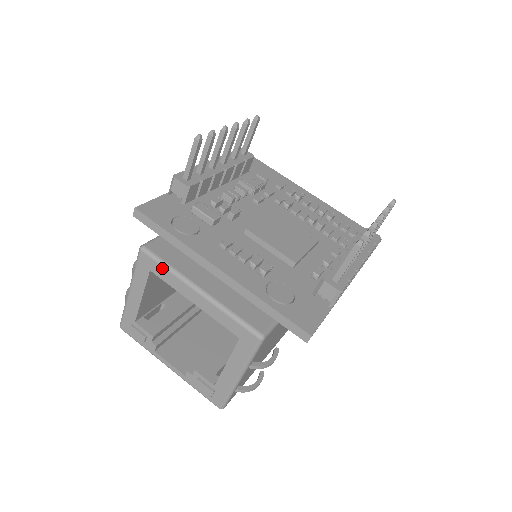
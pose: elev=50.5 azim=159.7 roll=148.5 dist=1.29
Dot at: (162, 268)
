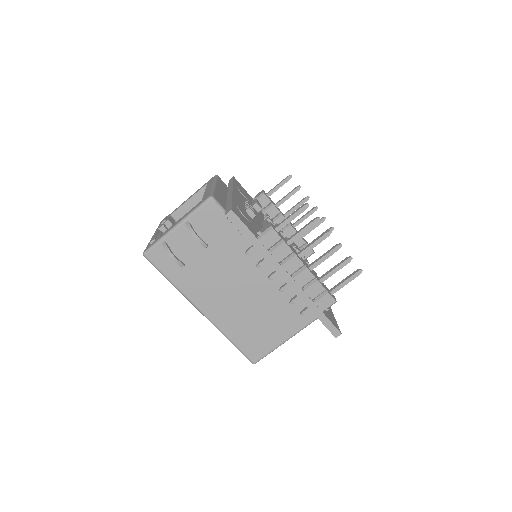
Dot at: occluded
